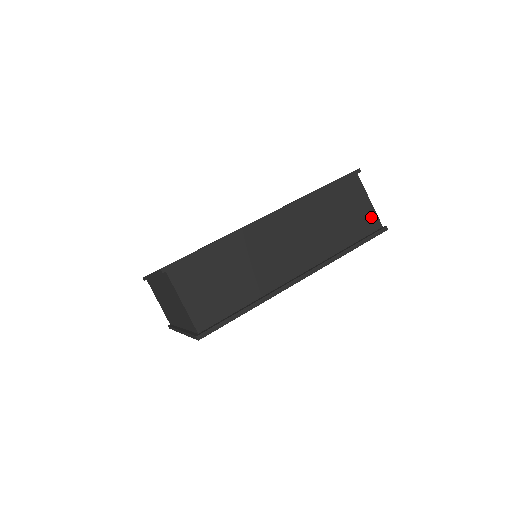
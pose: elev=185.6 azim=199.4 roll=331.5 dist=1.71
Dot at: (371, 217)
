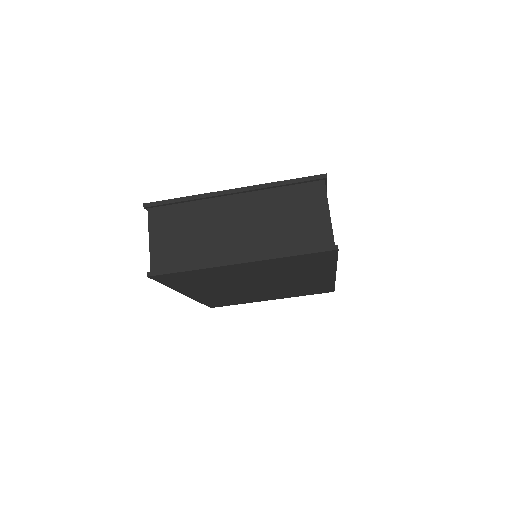
Dot at: occluded
